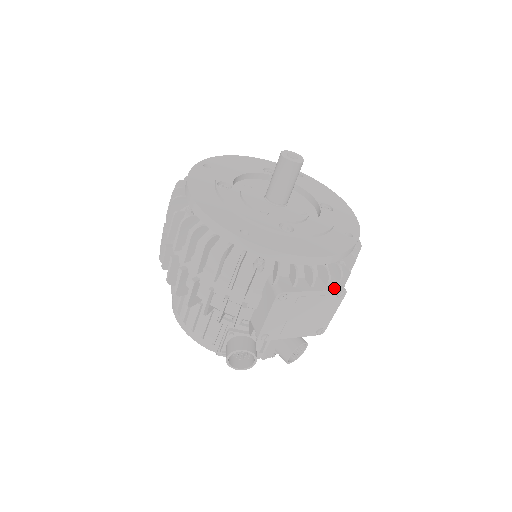
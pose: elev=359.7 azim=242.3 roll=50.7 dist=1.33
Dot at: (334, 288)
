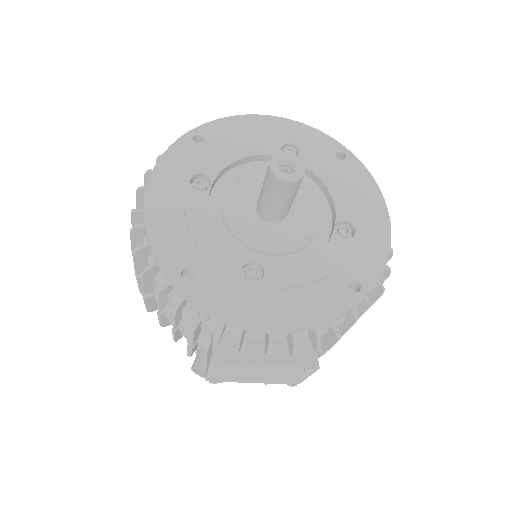
Dot at: (299, 362)
